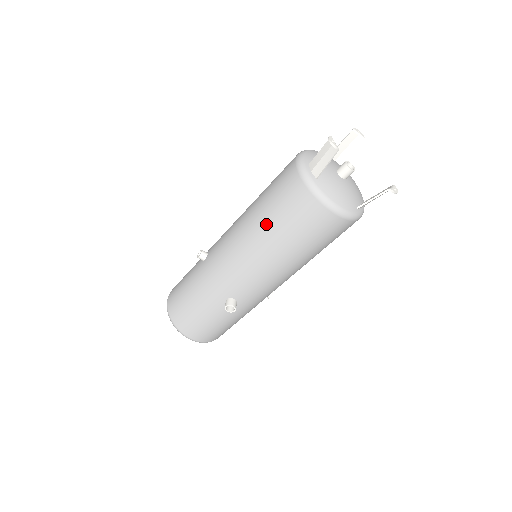
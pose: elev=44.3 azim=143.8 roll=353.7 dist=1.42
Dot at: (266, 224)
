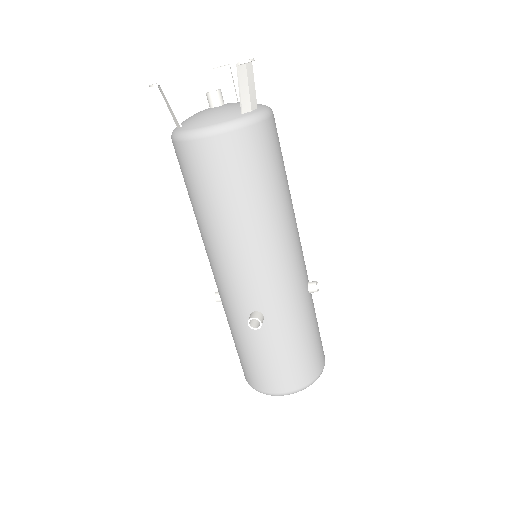
Dot at: (196, 210)
